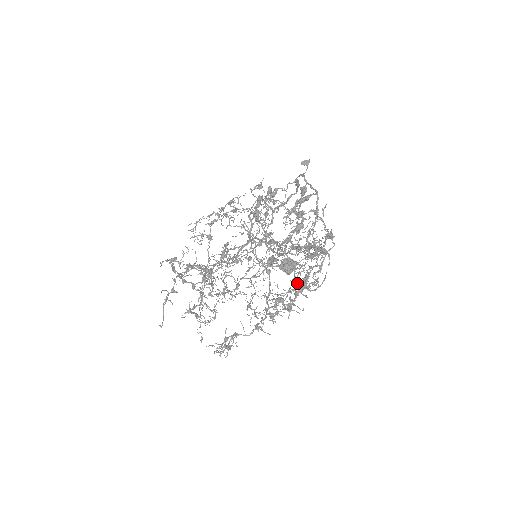
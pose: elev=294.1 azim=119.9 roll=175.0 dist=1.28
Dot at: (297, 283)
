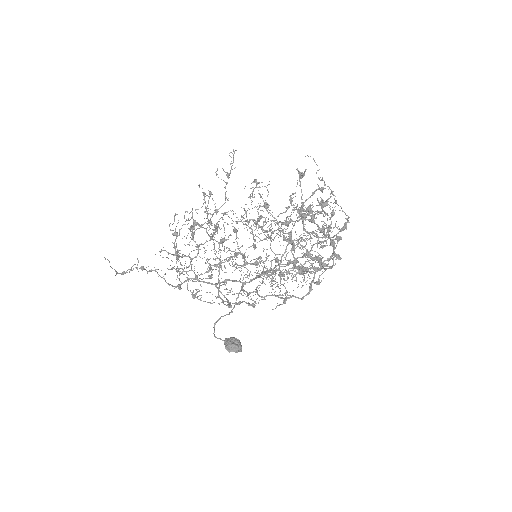
Dot at: (318, 185)
